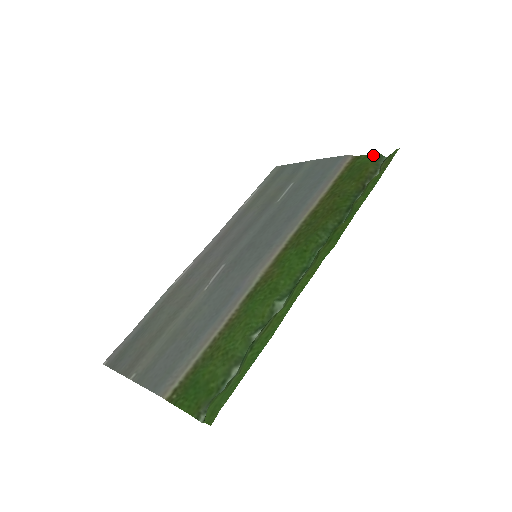
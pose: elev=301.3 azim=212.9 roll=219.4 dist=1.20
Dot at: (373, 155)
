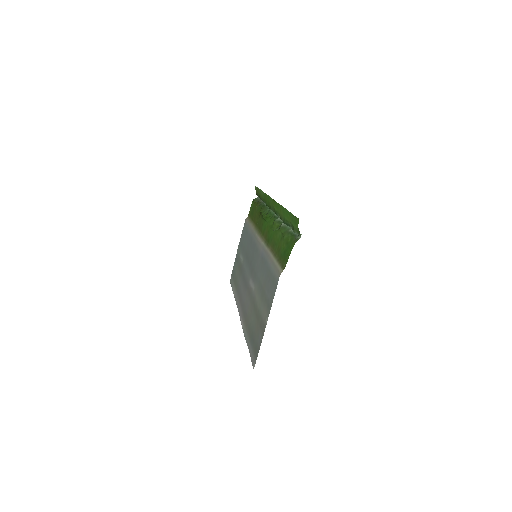
Dot at: (252, 203)
